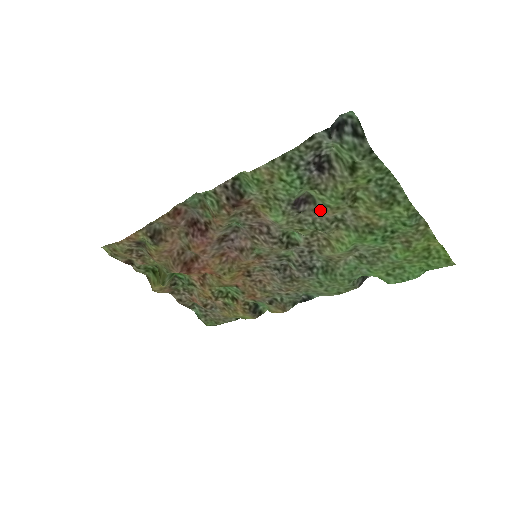
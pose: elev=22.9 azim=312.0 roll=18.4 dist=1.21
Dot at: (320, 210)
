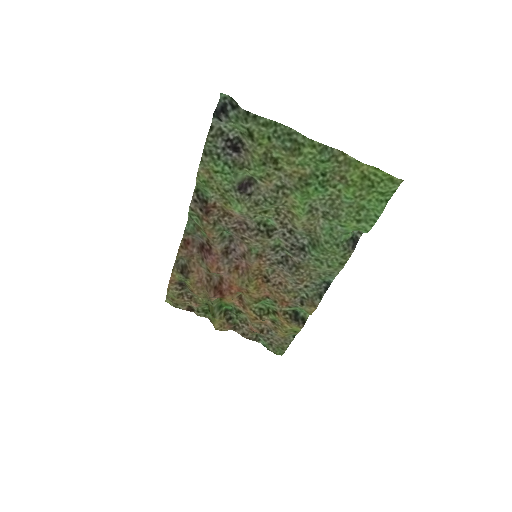
Dot at: (262, 185)
